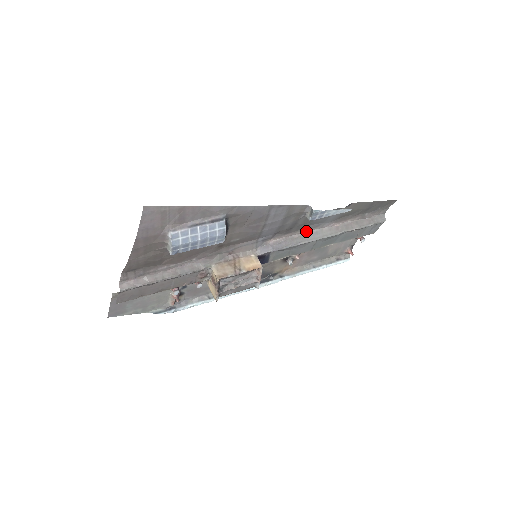
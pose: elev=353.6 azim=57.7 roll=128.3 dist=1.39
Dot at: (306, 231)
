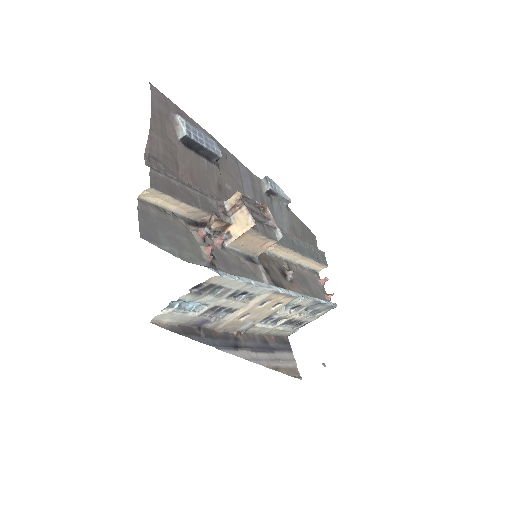
Dot at: occluded
